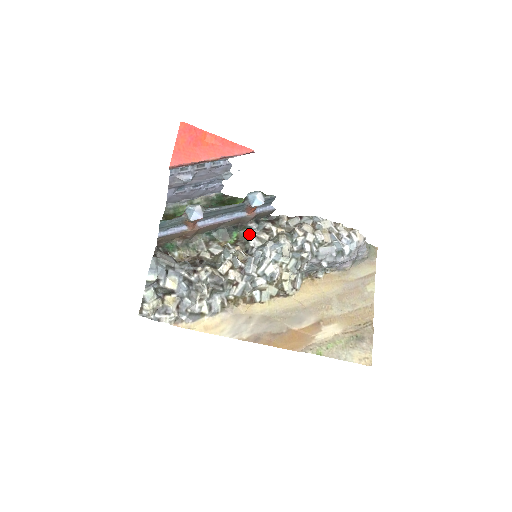
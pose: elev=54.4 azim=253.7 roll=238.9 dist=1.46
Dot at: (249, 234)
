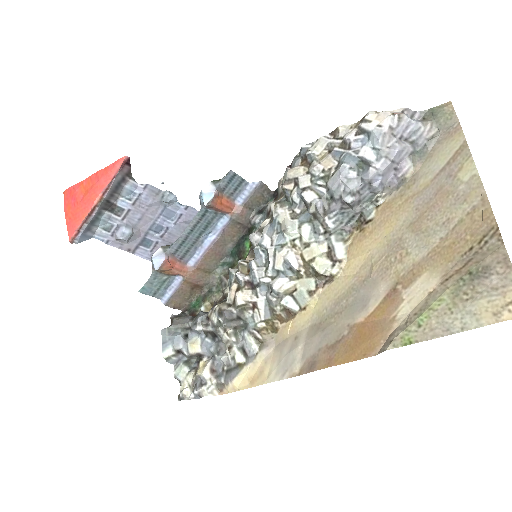
Dot at: occluded
